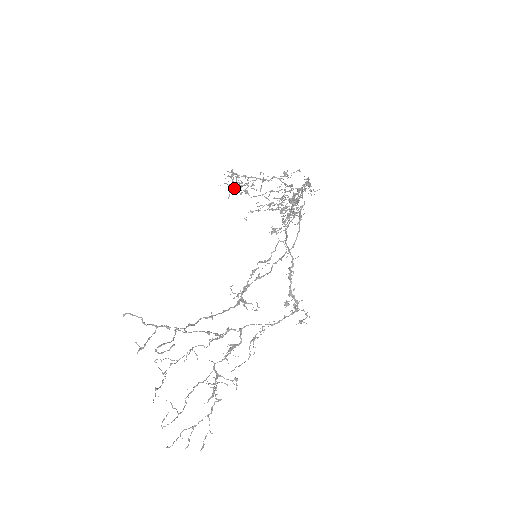
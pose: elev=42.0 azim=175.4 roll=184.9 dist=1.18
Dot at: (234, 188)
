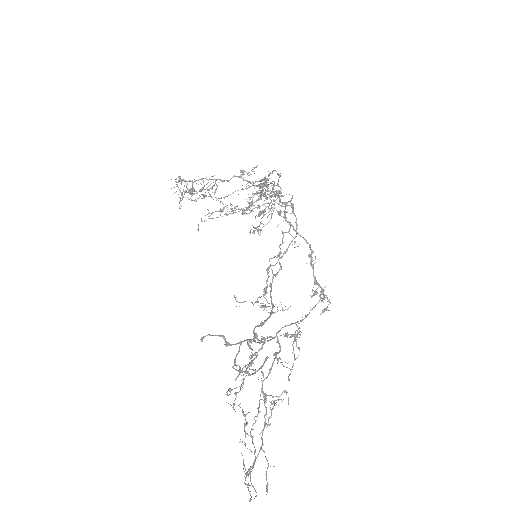
Dot at: (191, 194)
